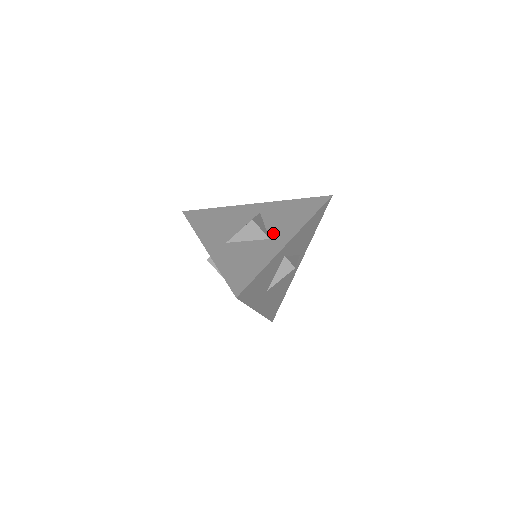
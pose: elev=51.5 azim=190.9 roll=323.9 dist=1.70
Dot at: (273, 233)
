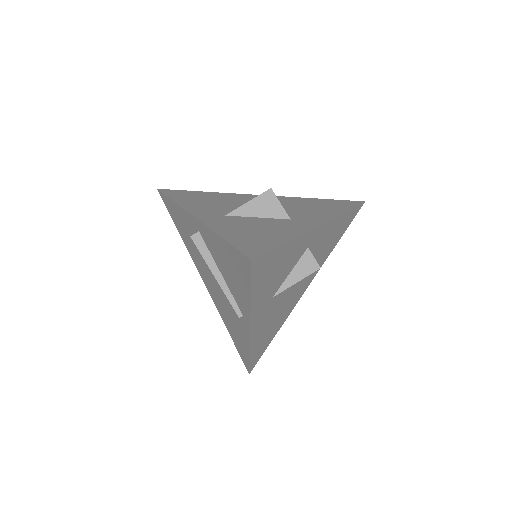
Dot at: (294, 216)
